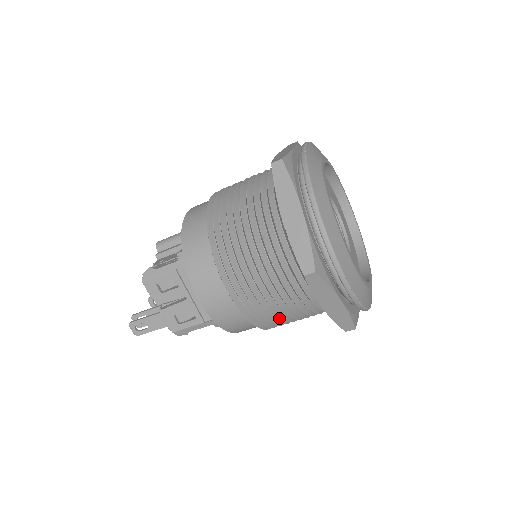
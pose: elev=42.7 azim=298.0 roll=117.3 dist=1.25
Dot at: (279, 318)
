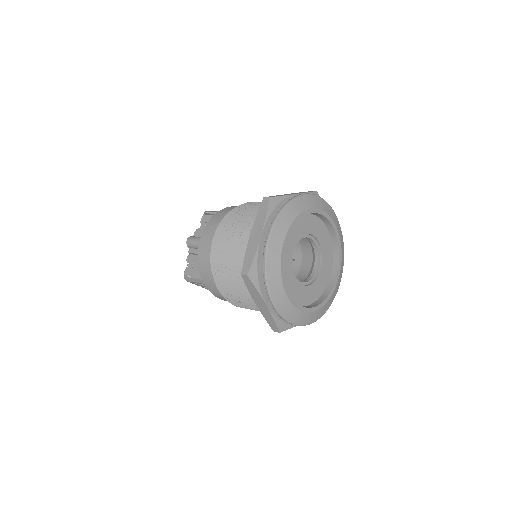
Dot at: occluded
